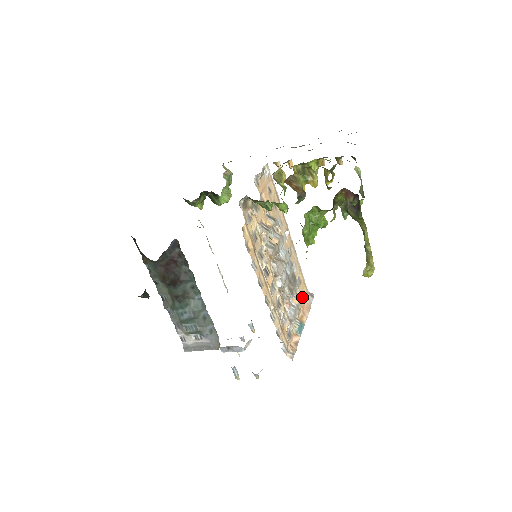
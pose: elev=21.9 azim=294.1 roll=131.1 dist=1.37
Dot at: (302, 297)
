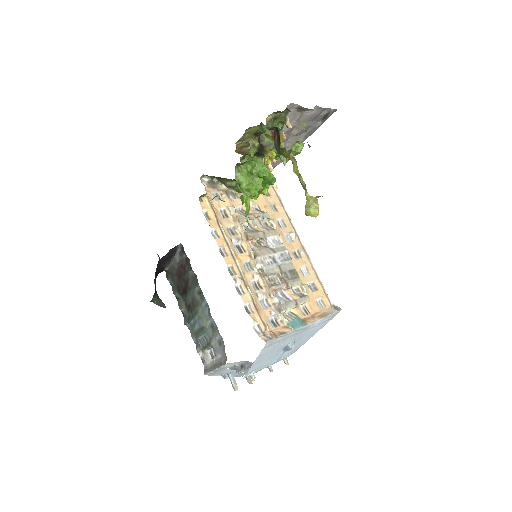
Dot at: (316, 303)
